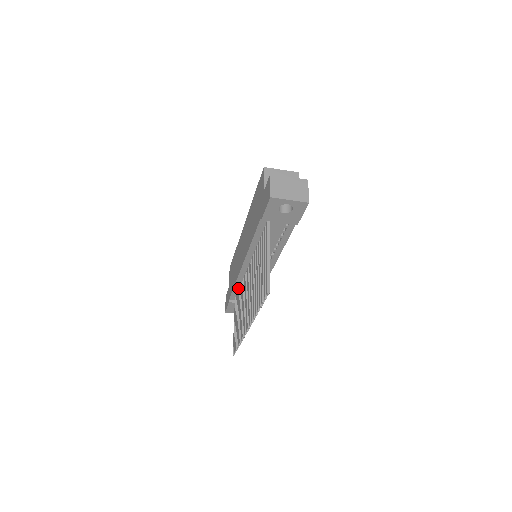
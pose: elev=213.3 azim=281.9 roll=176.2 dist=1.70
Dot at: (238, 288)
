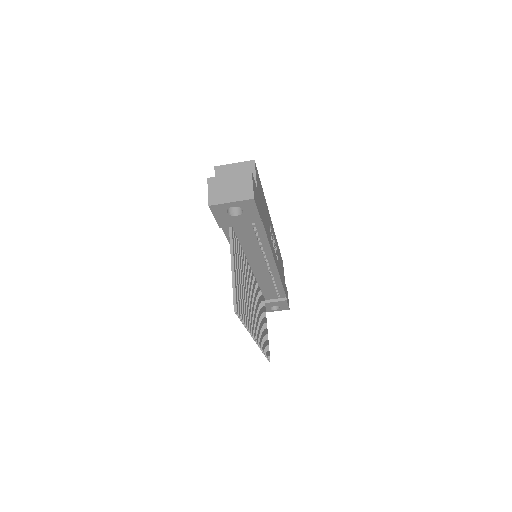
Dot at: occluded
